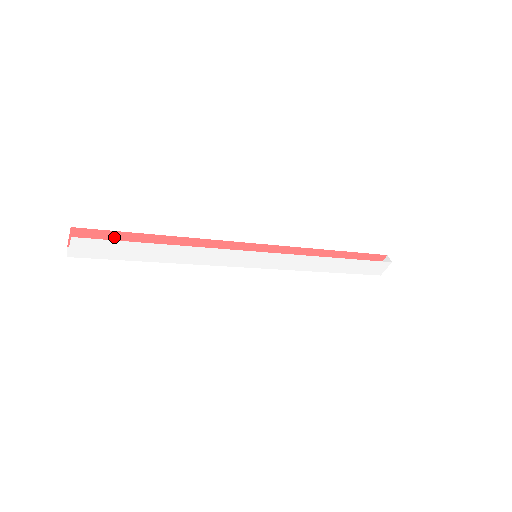
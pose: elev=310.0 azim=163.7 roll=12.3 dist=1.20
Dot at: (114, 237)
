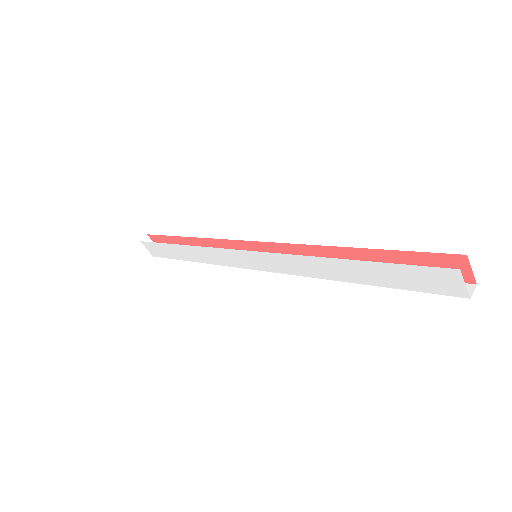
Dot at: (168, 240)
